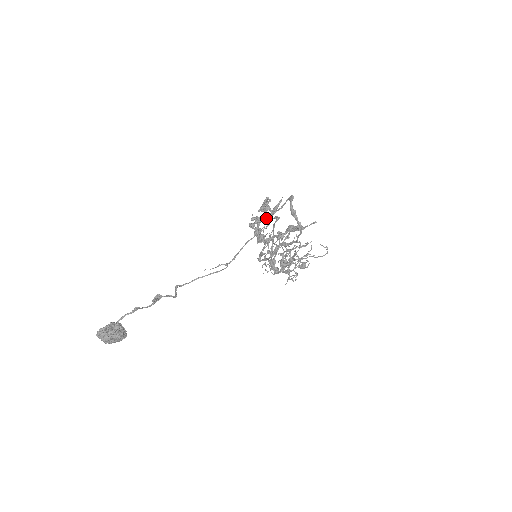
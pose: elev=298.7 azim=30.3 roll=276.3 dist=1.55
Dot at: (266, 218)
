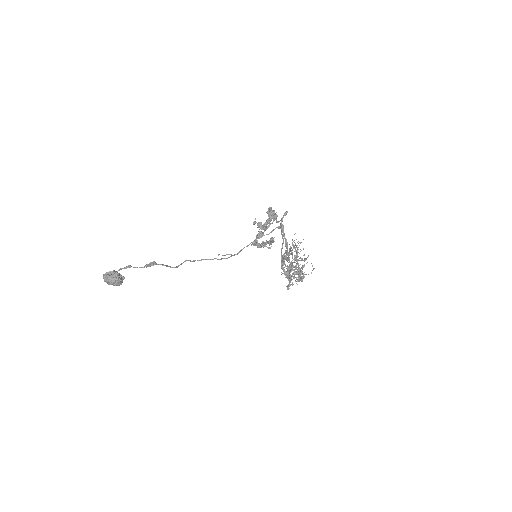
Dot at: (262, 225)
